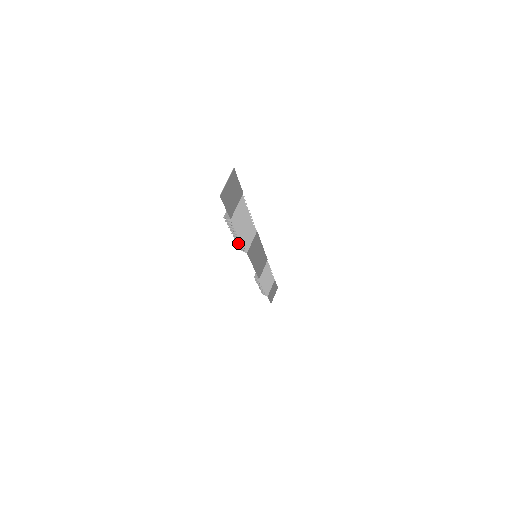
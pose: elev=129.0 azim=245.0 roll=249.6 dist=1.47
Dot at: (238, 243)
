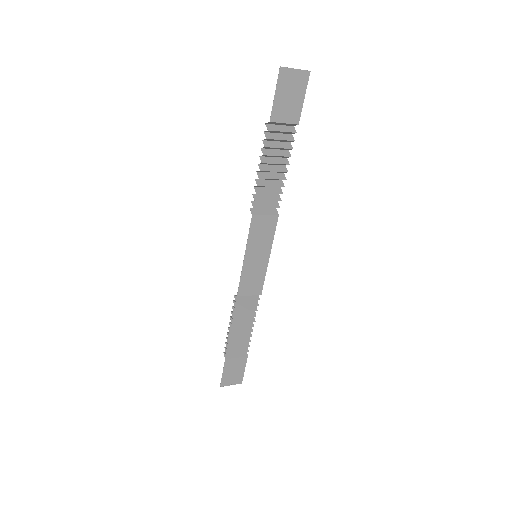
Dot at: (255, 189)
